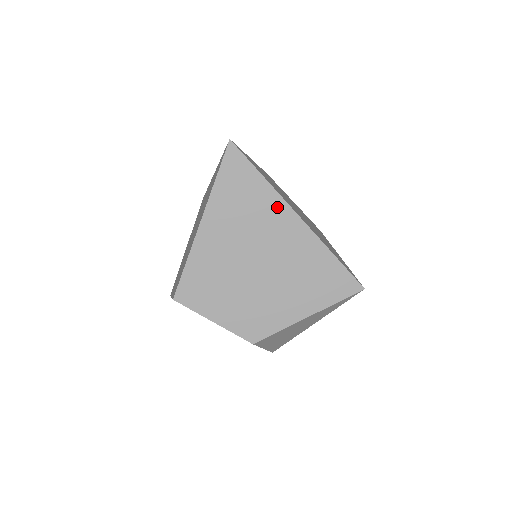
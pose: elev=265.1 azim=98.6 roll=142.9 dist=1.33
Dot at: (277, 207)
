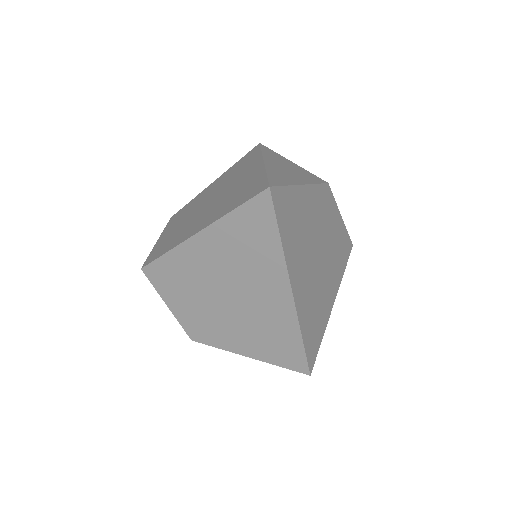
Dot at: (277, 272)
